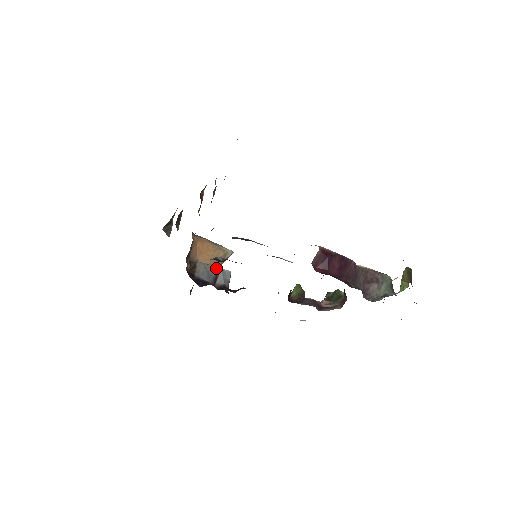
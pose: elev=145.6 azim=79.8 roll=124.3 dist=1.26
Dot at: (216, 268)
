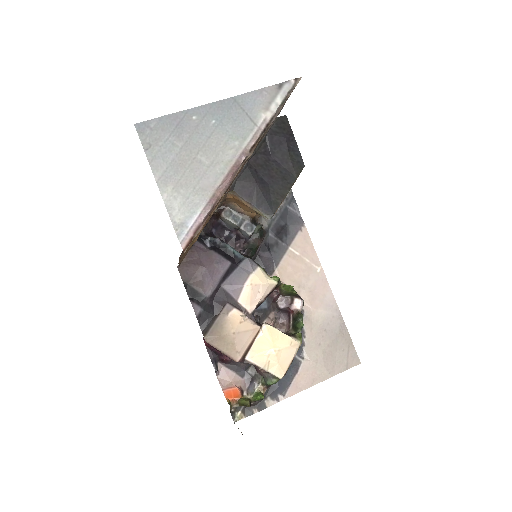
Dot at: (238, 226)
